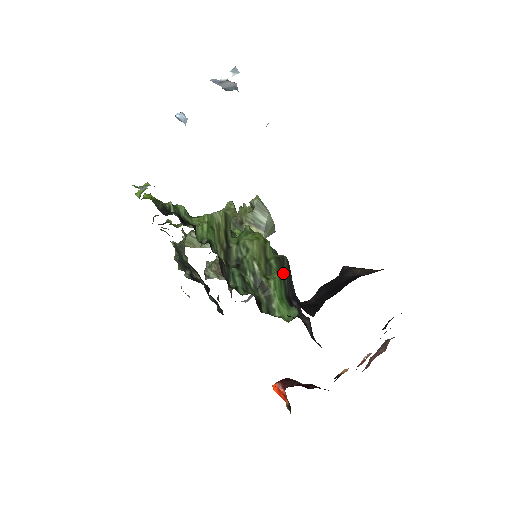
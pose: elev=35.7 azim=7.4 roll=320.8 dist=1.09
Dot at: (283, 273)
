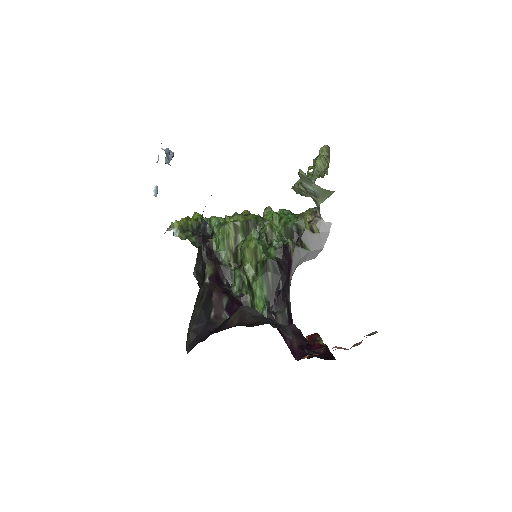
Dot at: (267, 274)
